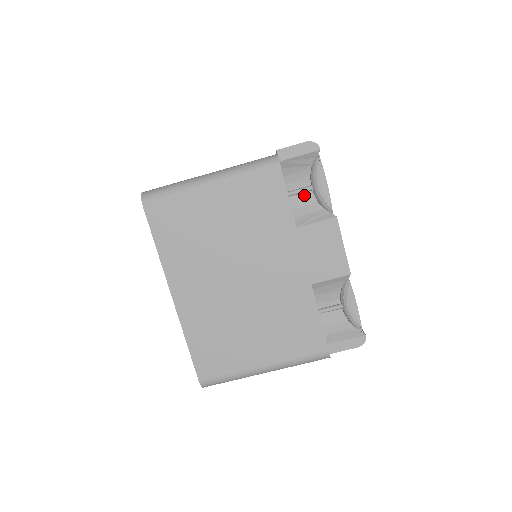
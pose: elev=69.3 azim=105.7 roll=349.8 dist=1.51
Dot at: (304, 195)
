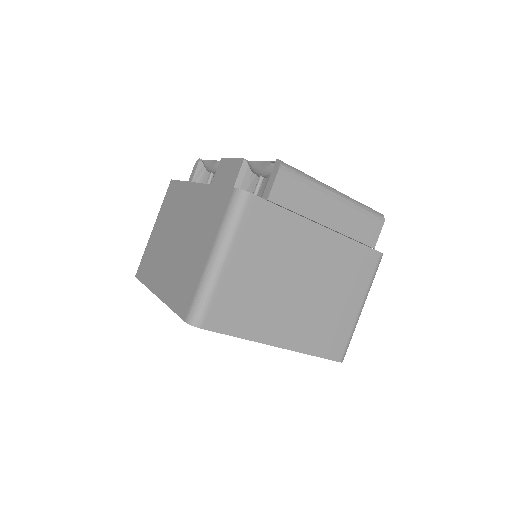
Dot at: occluded
